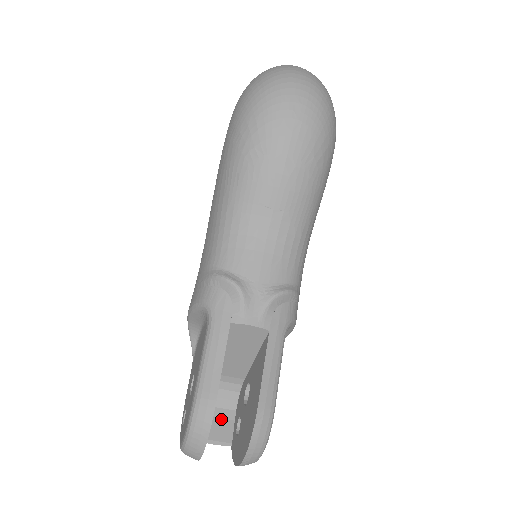
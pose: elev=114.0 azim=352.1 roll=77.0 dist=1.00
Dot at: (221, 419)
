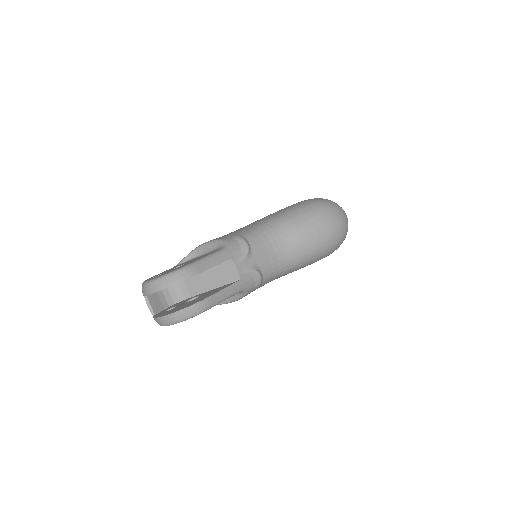
Dot at: (161, 301)
